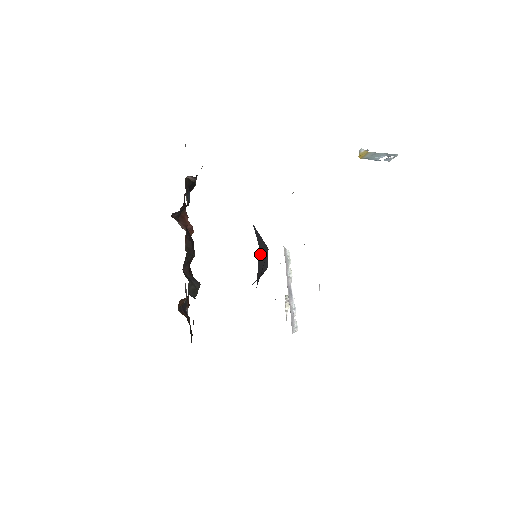
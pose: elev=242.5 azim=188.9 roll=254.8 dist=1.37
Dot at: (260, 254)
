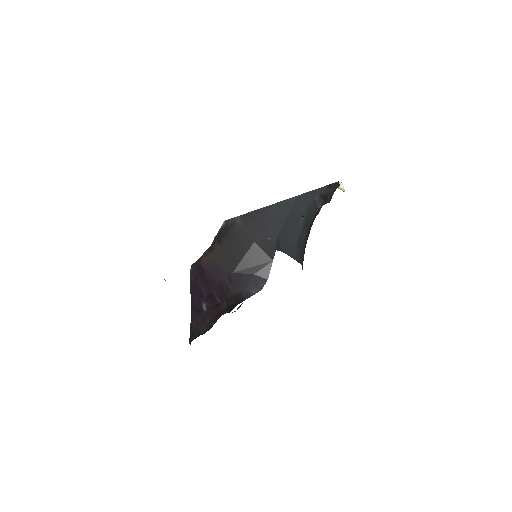
Dot at: (254, 250)
